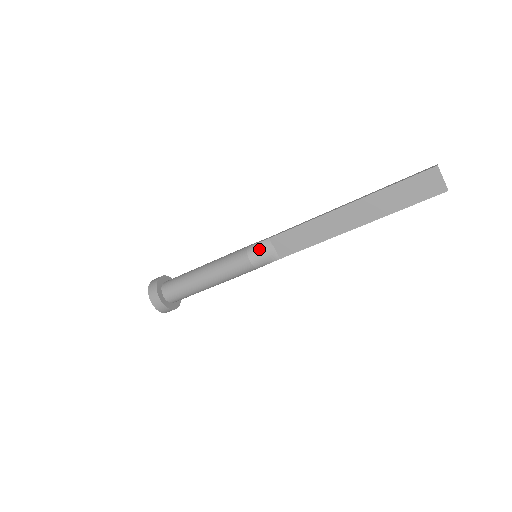
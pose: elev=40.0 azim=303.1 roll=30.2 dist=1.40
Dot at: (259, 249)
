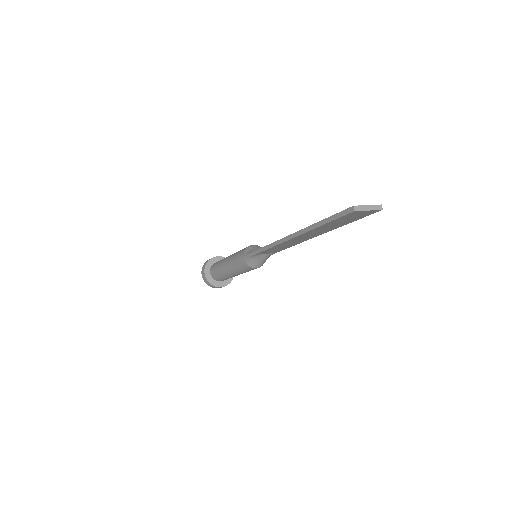
Dot at: (254, 261)
